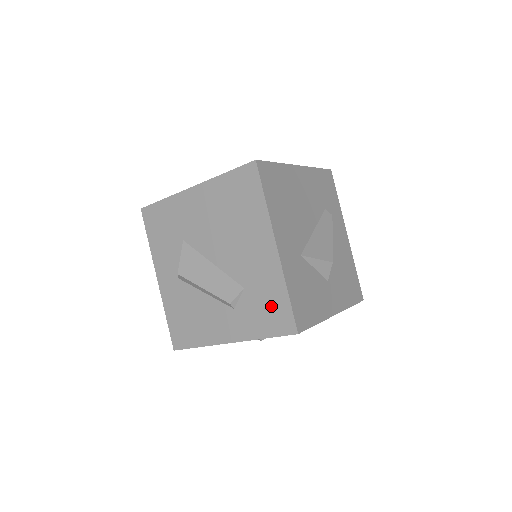
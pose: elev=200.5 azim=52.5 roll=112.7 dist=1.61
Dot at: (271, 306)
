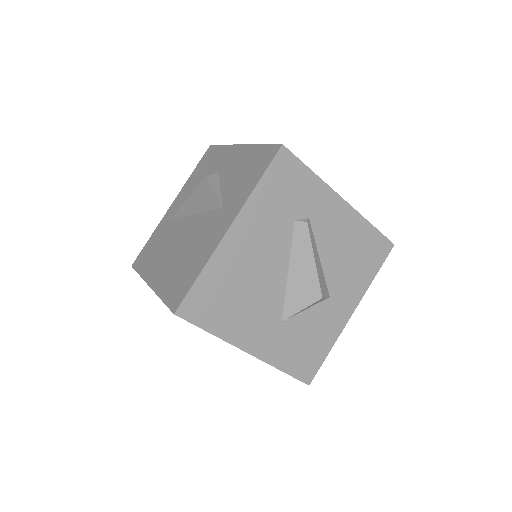
Dot at: occluded
